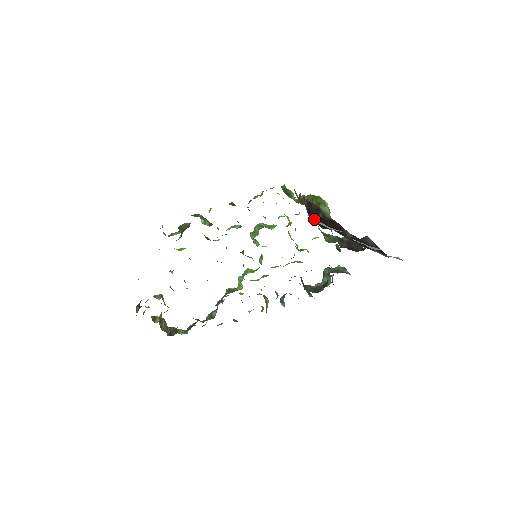
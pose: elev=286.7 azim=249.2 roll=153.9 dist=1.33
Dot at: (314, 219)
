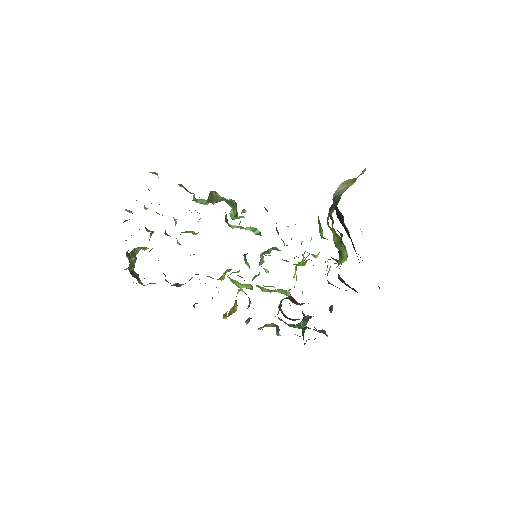
Dot at: (335, 209)
